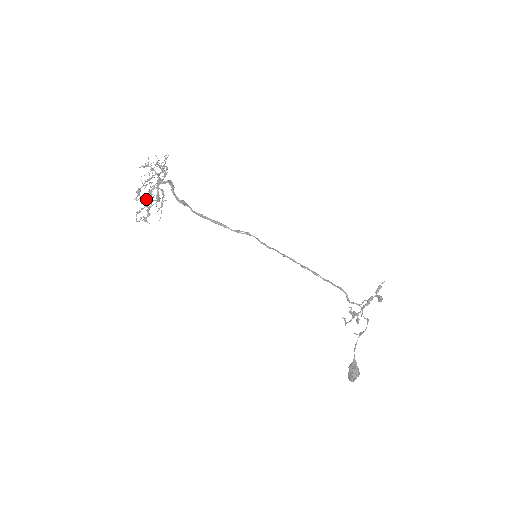
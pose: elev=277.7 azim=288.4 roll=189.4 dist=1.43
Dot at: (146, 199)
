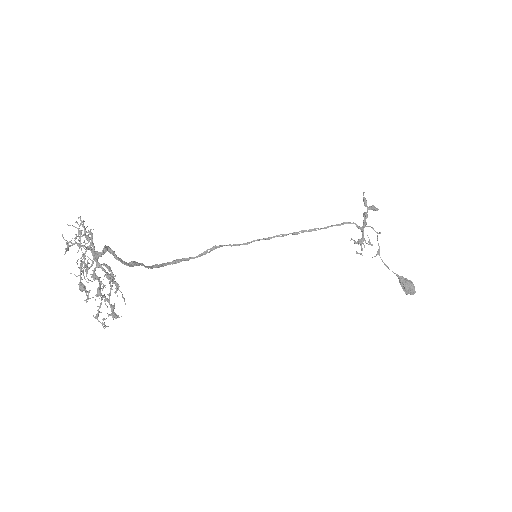
Dot at: (98, 289)
